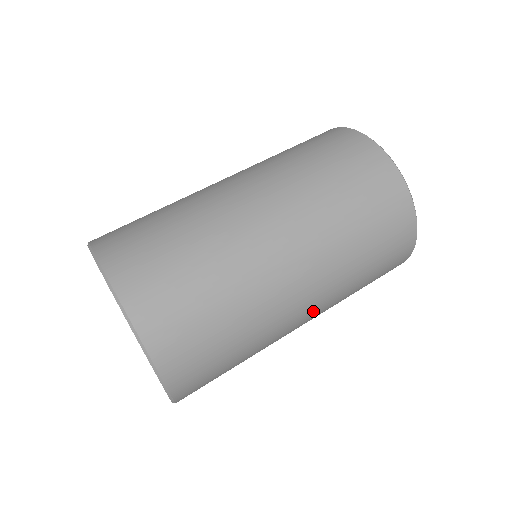
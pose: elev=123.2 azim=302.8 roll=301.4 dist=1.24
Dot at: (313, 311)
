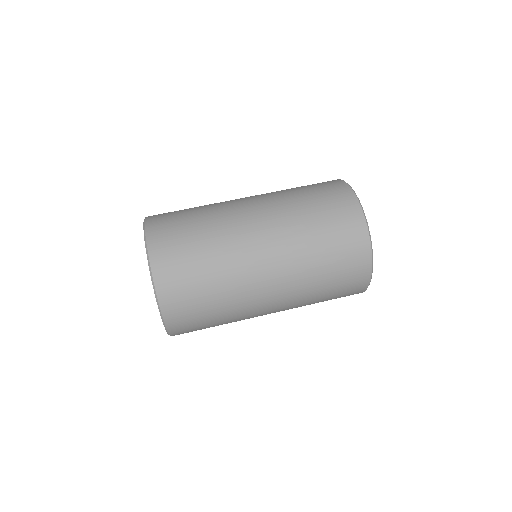
Dot at: occluded
